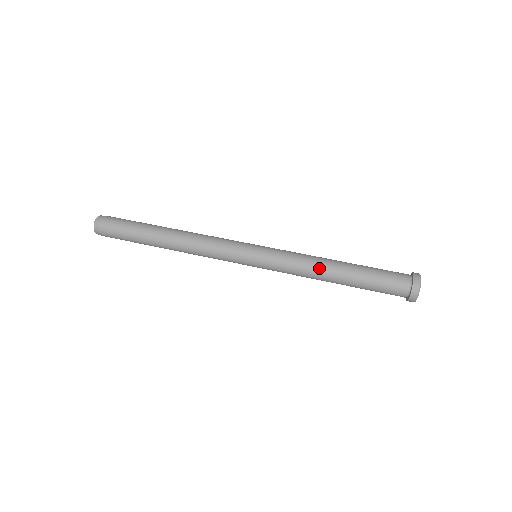
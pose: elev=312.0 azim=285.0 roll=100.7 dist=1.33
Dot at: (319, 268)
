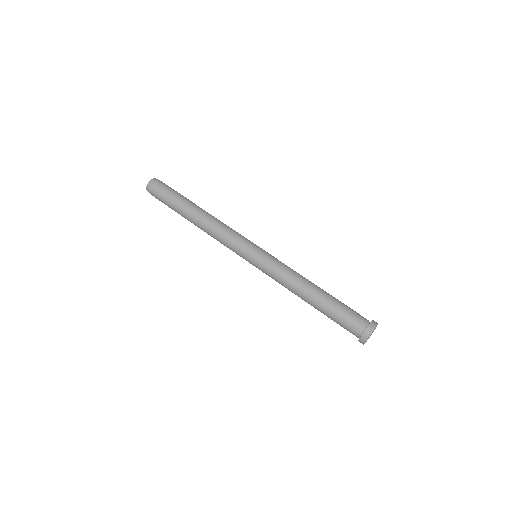
Dot at: (303, 280)
